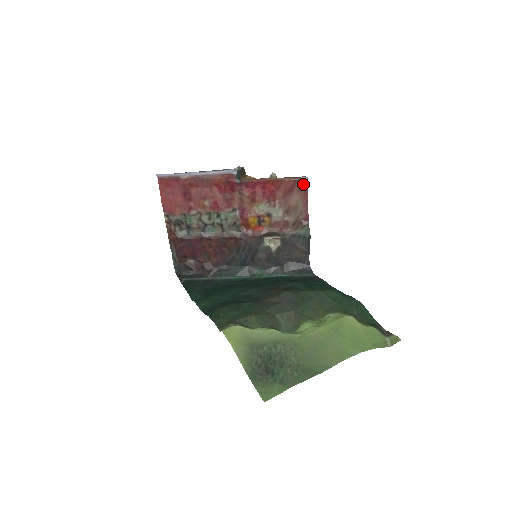
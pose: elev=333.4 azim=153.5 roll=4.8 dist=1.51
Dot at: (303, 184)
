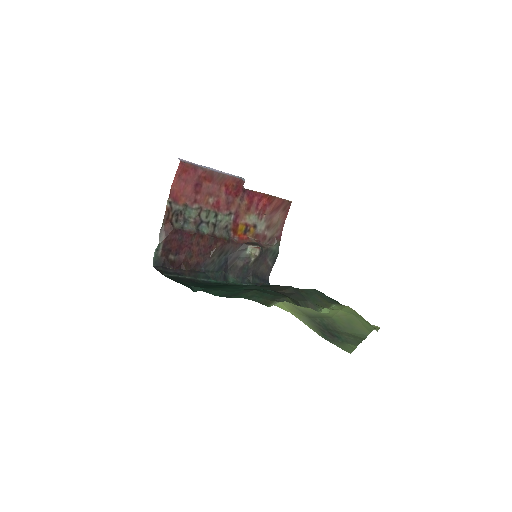
Dot at: (287, 206)
